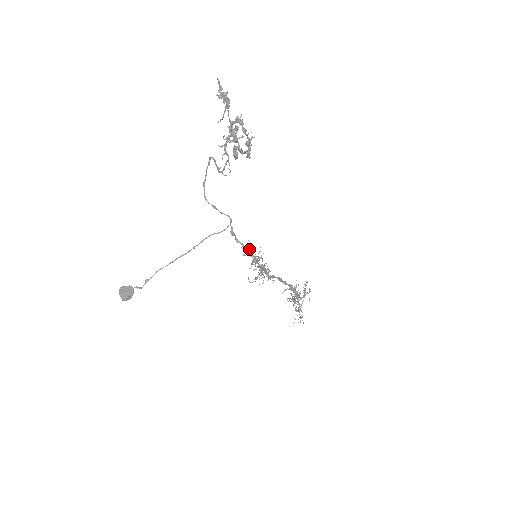
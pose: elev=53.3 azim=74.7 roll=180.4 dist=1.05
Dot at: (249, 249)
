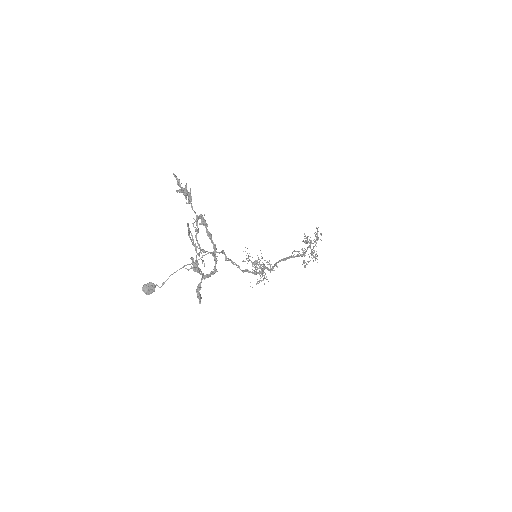
Dot at: occluded
